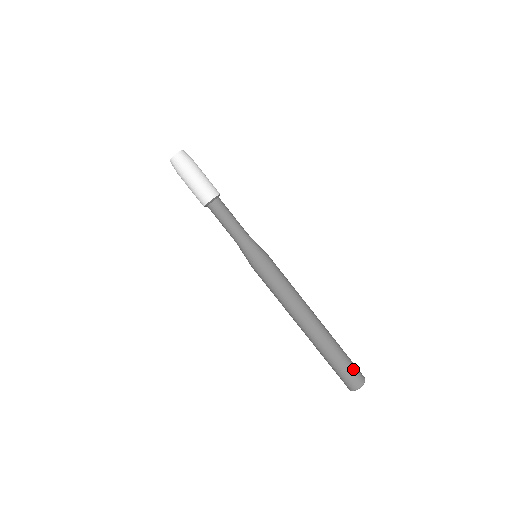
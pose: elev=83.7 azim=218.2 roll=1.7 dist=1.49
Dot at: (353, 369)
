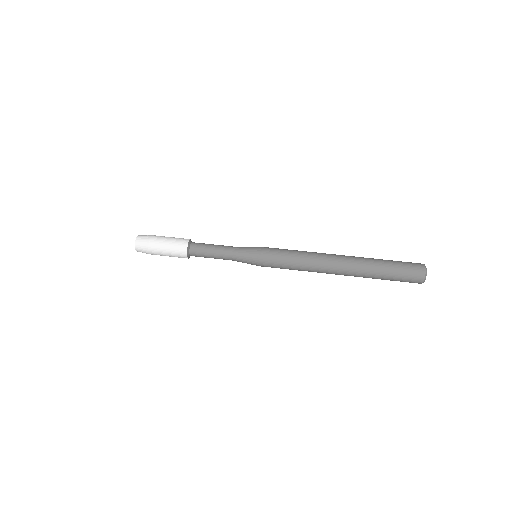
Dot at: (405, 262)
